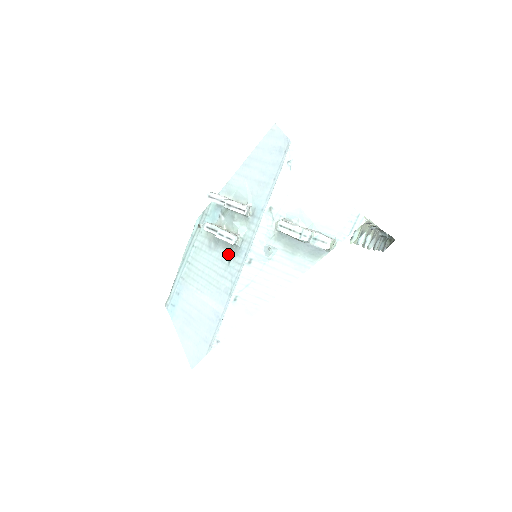
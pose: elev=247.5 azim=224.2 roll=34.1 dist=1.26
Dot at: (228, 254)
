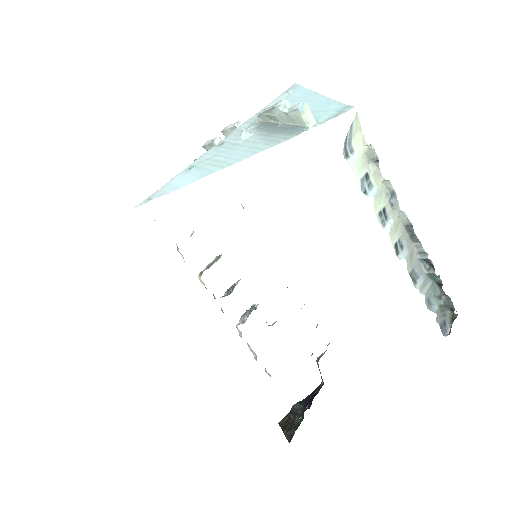
Dot at: occluded
